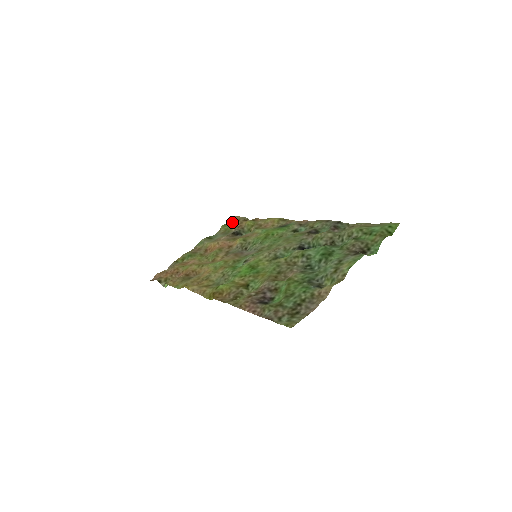
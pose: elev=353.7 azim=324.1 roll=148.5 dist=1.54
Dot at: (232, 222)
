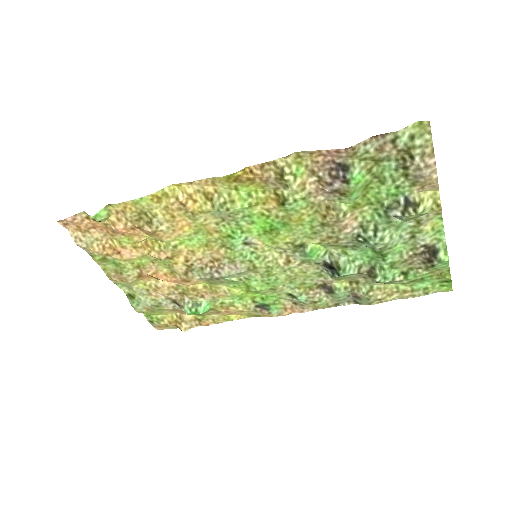
Dot at: (156, 323)
